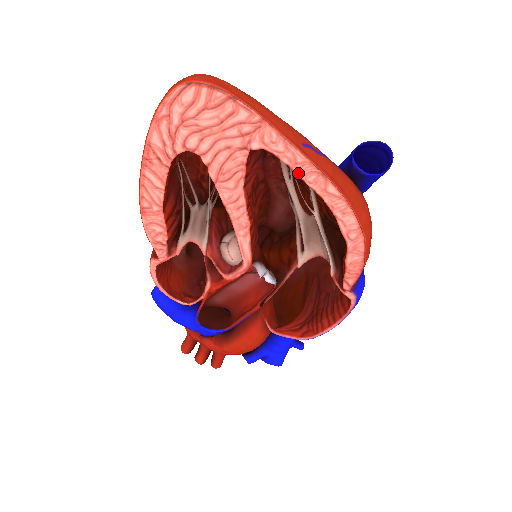
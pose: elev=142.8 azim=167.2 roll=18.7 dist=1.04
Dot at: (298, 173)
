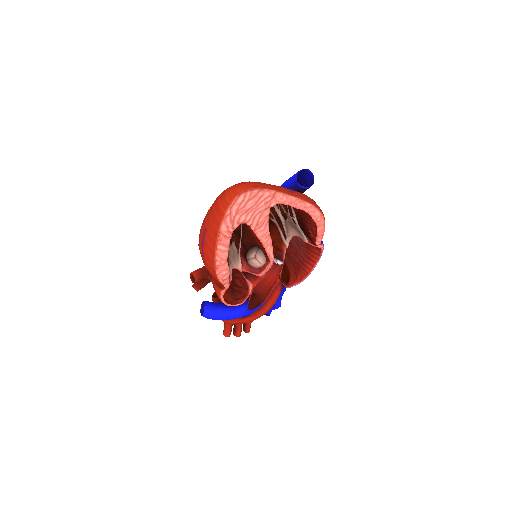
Dot at: (293, 206)
